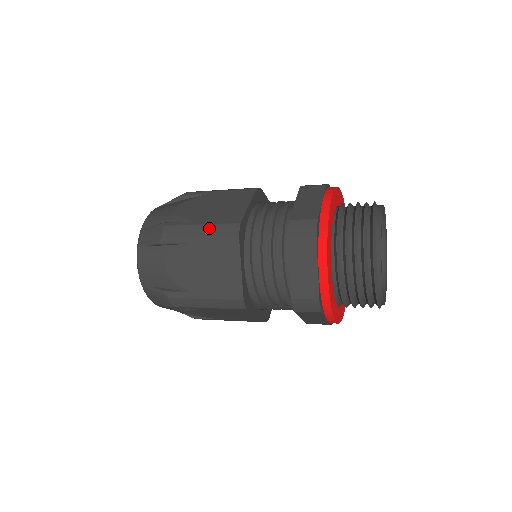
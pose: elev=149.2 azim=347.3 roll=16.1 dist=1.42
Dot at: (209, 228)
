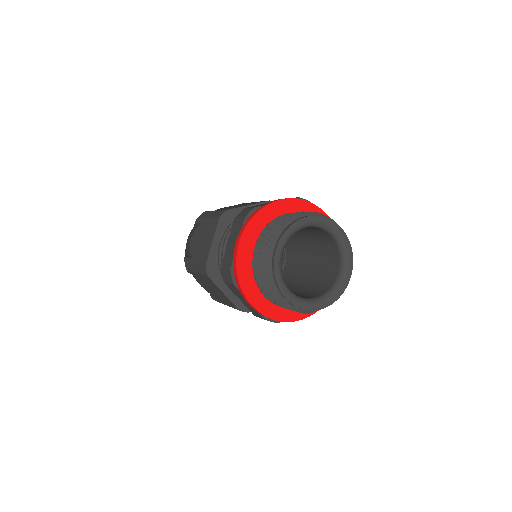
Dot at: (214, 213)
